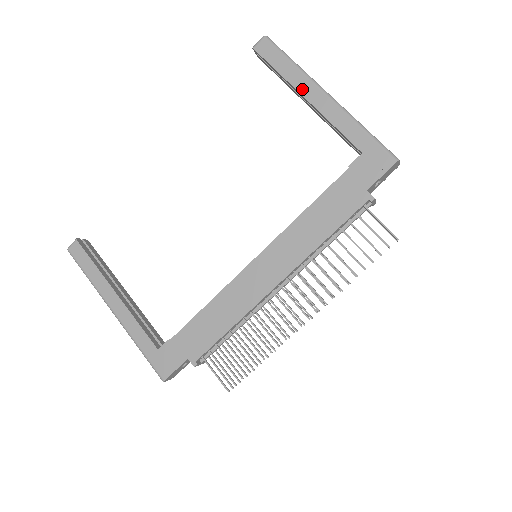
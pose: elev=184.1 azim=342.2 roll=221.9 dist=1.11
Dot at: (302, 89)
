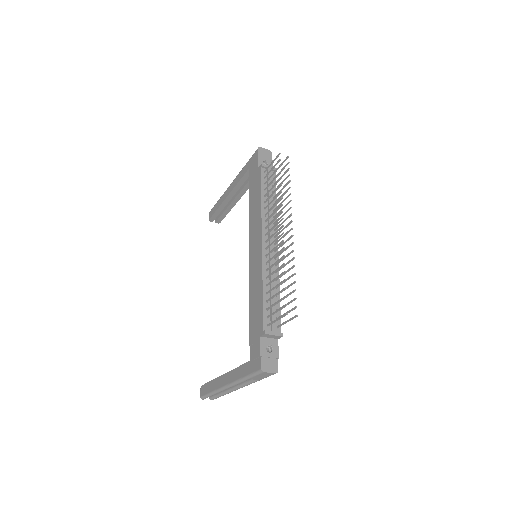
Dot at: (225, 197)
